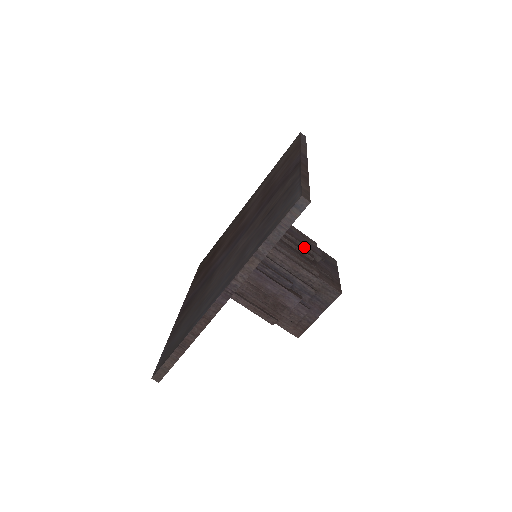
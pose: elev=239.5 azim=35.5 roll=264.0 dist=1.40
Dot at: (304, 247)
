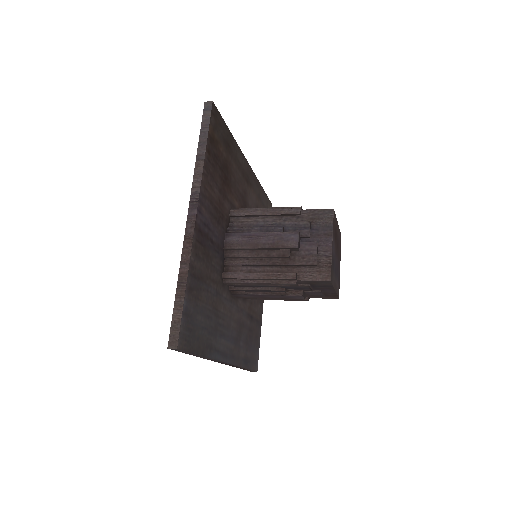
Dot at: (275, 249)
